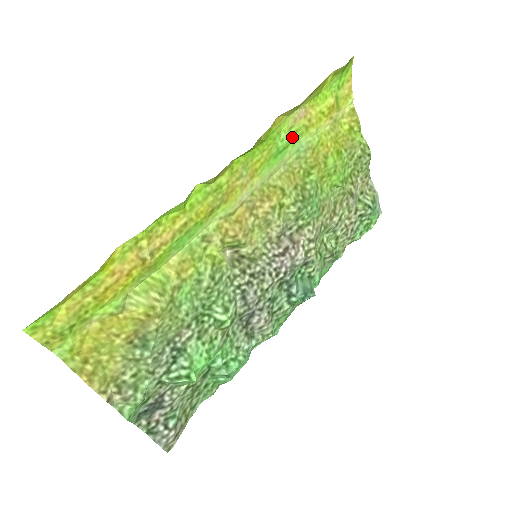
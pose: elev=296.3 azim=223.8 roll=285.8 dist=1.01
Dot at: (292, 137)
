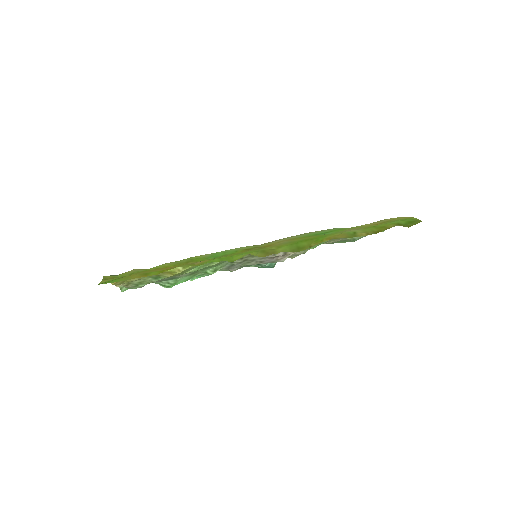
Dot at: (337, 231)
